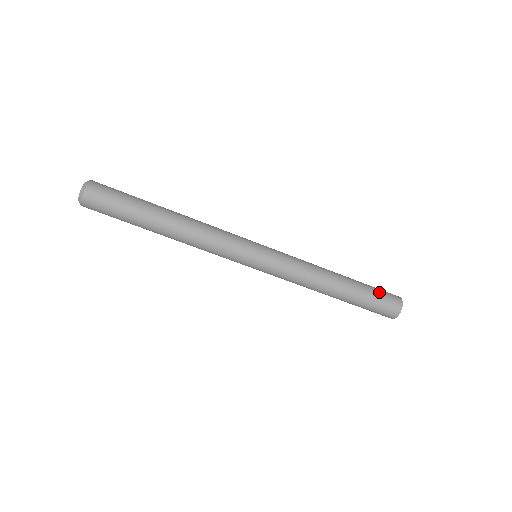
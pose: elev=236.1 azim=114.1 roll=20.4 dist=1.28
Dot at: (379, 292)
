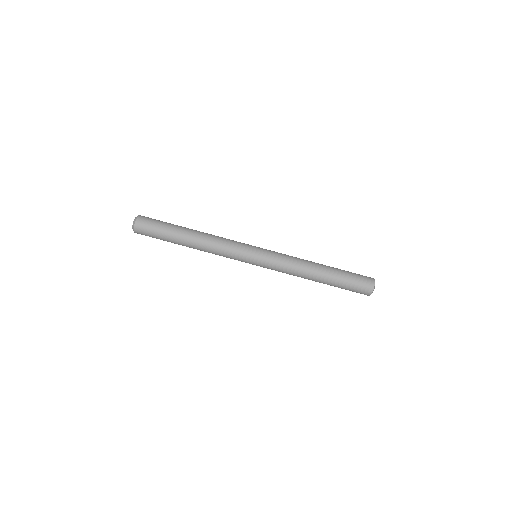
Dot at: (354, 273)
